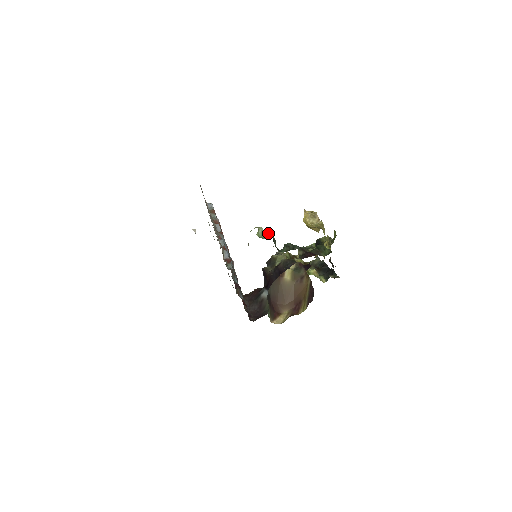
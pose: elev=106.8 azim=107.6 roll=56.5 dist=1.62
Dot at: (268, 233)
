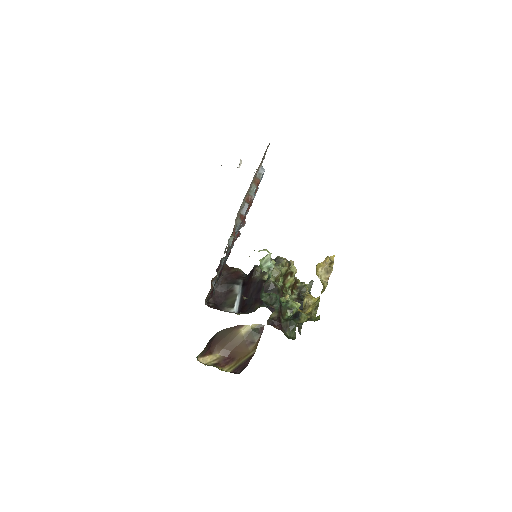
Dot at: (270, 267)
